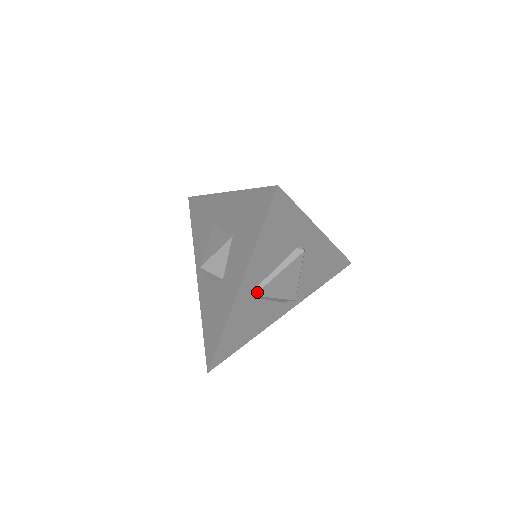
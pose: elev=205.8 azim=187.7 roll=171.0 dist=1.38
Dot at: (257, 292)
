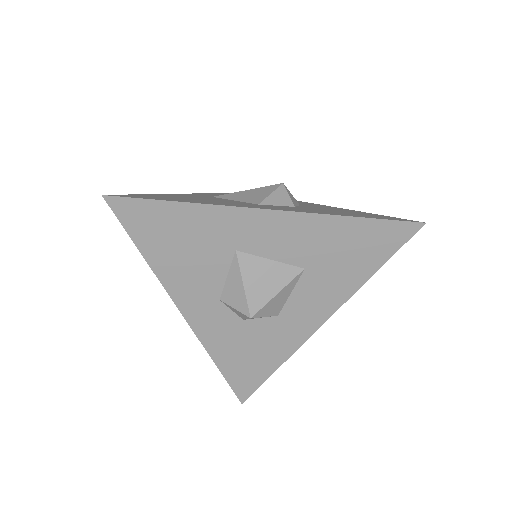
Dot at: occluded
